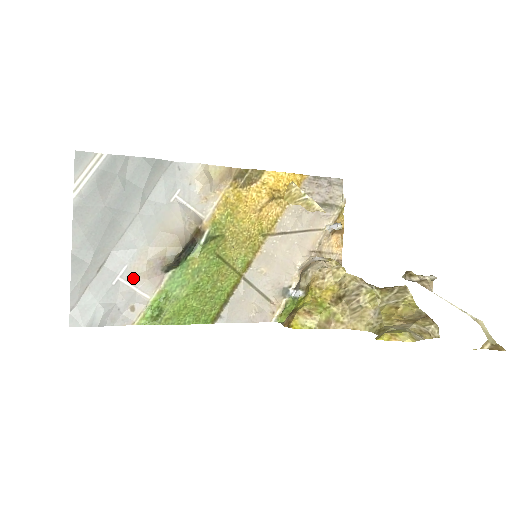
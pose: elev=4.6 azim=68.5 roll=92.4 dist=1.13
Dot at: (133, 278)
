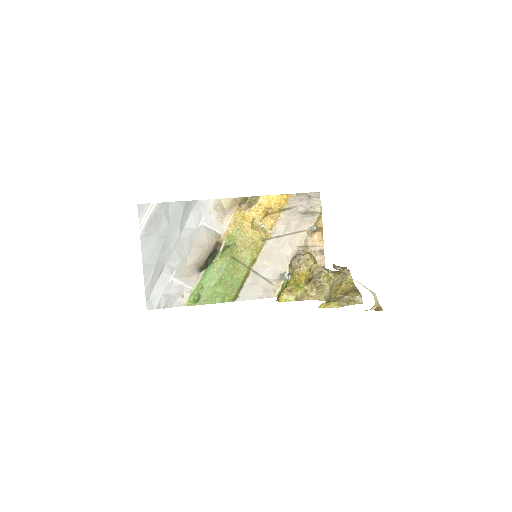
Dot at: (181, 277)
